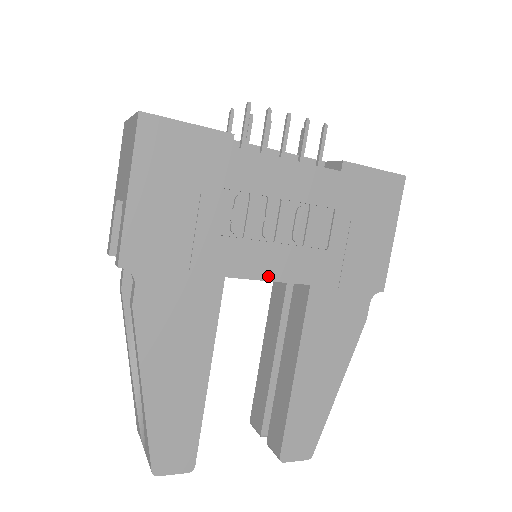
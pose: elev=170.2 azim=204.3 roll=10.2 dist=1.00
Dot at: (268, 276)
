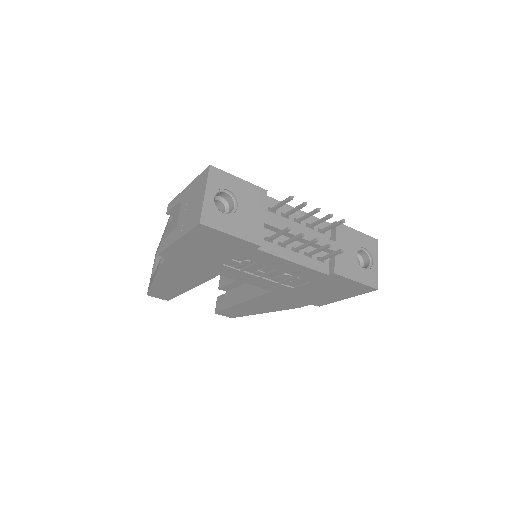
Dot at: (247, 282)
